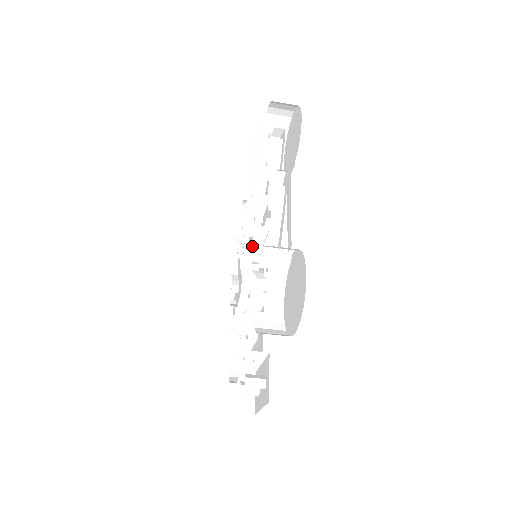
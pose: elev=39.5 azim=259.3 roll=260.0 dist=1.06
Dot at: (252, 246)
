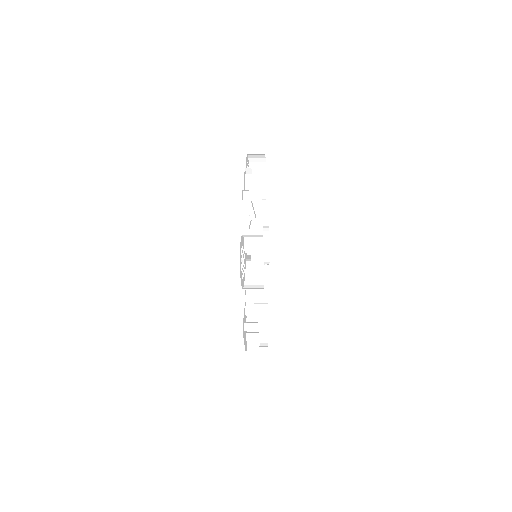
Dot at: occluded
